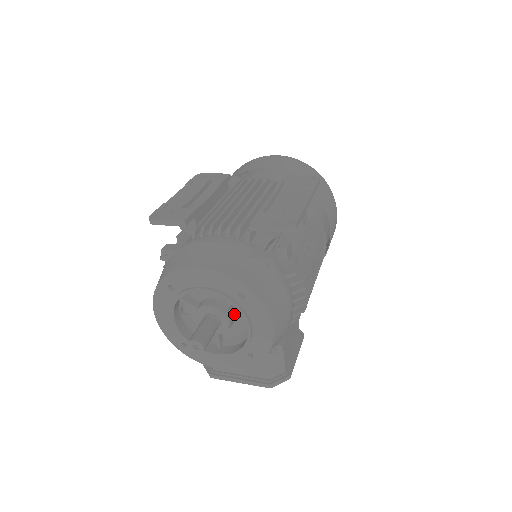
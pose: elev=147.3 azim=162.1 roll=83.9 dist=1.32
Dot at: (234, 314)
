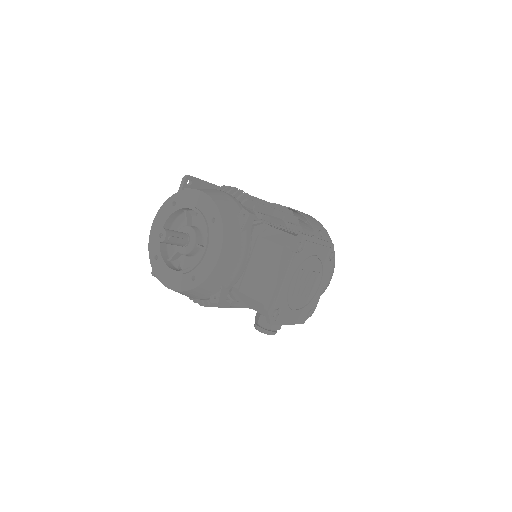
Dot at: (195, 227)
